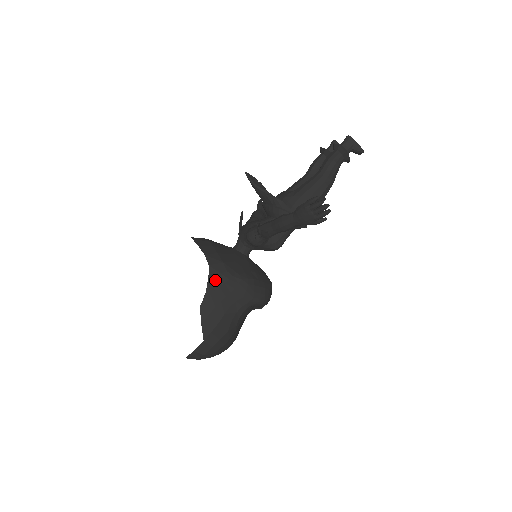
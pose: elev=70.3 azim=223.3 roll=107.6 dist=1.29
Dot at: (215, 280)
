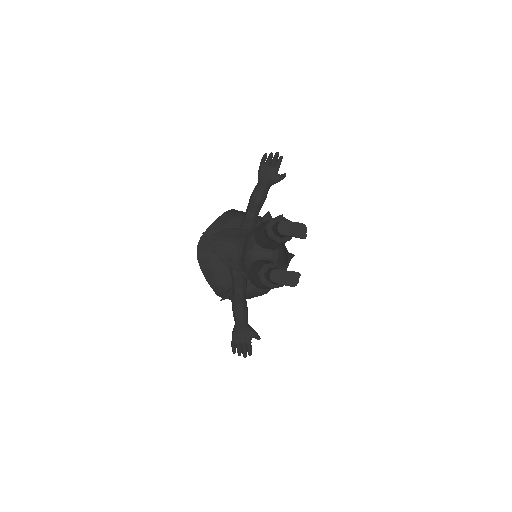
Dot at: (220, 295)
